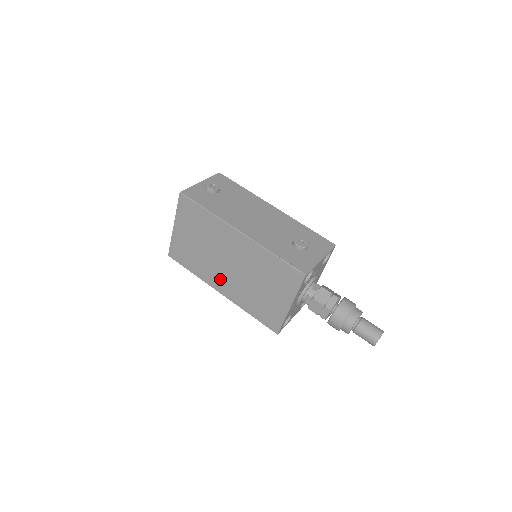
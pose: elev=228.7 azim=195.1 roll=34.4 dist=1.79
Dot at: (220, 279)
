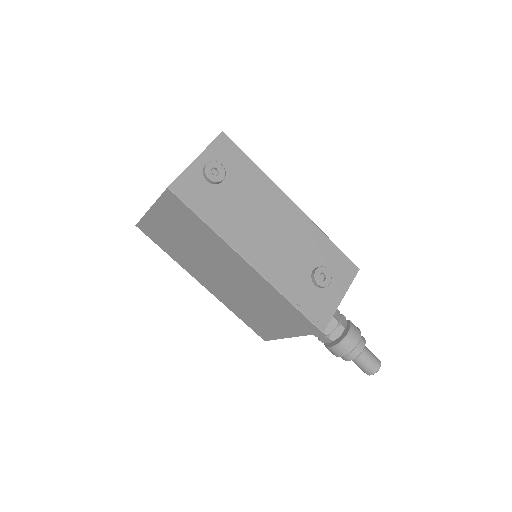
Dot at: (206, 278)
